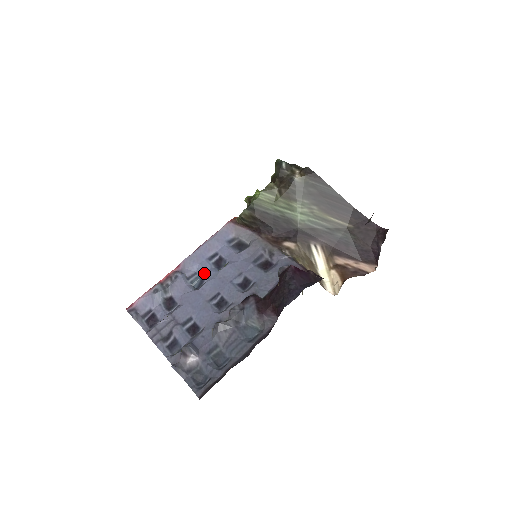
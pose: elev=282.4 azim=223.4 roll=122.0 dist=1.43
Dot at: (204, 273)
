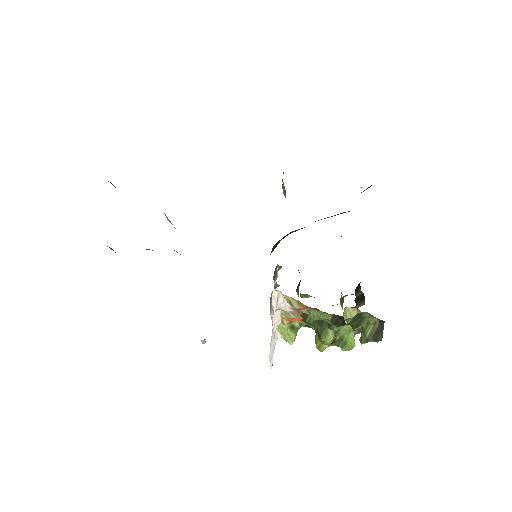
Dot at: occluded
